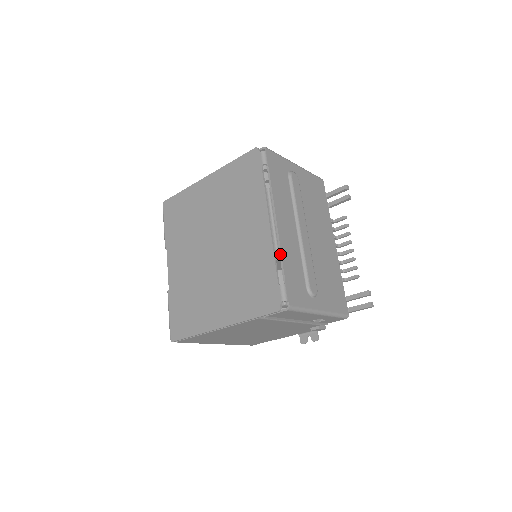
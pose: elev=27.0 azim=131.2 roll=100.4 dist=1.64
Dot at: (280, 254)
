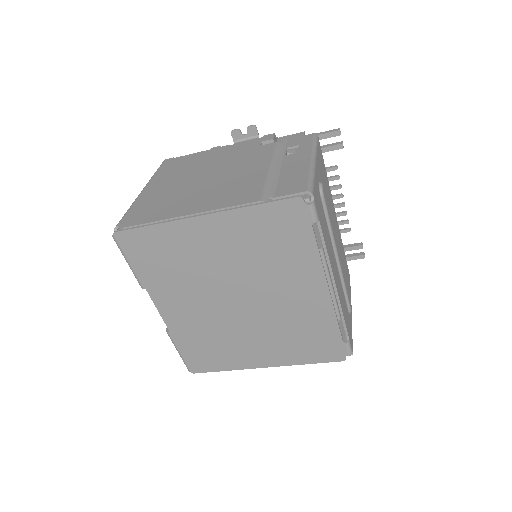
Dot at: (342, 315)
